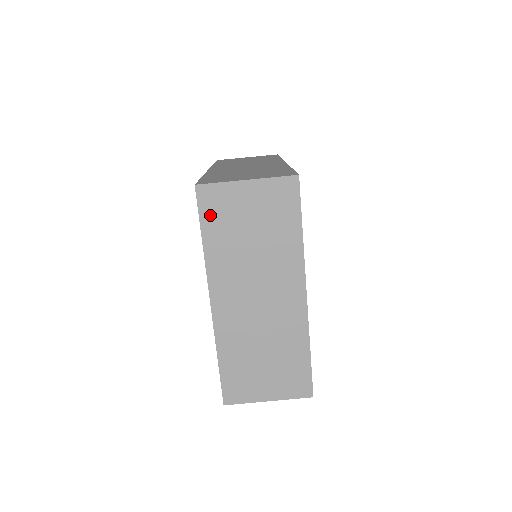
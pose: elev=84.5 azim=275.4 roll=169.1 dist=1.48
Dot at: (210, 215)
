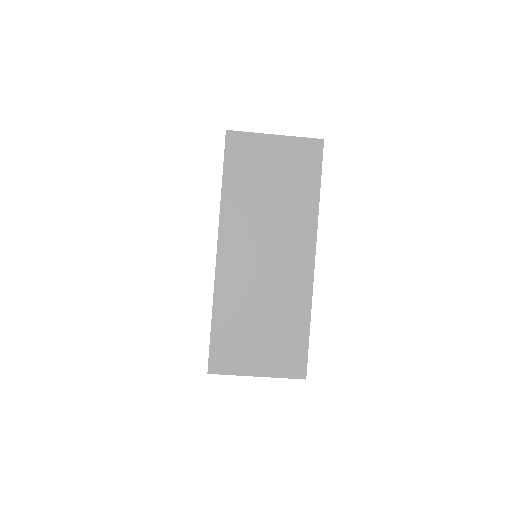
Dot at: (235, 161)
